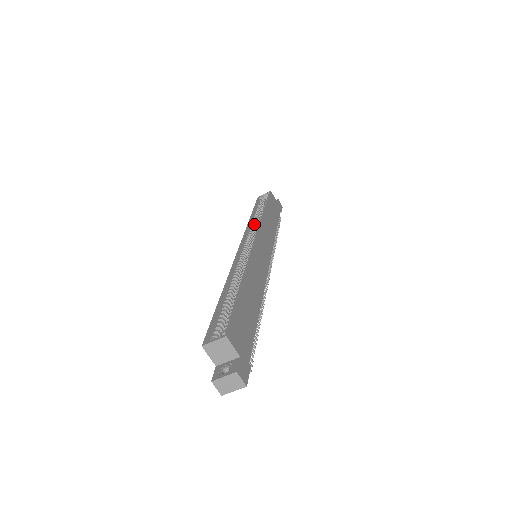
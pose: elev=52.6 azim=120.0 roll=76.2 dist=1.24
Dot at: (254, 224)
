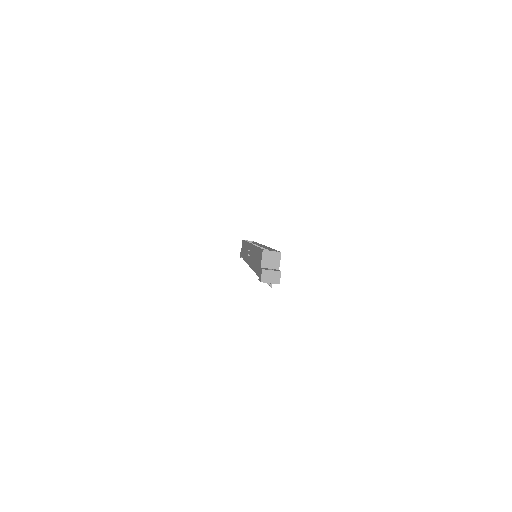
Dot at: occluded
